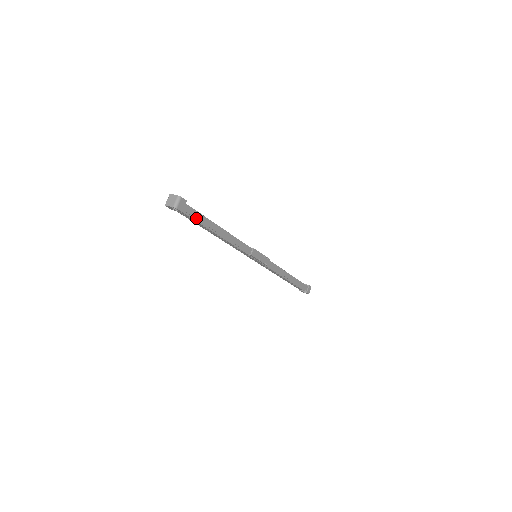
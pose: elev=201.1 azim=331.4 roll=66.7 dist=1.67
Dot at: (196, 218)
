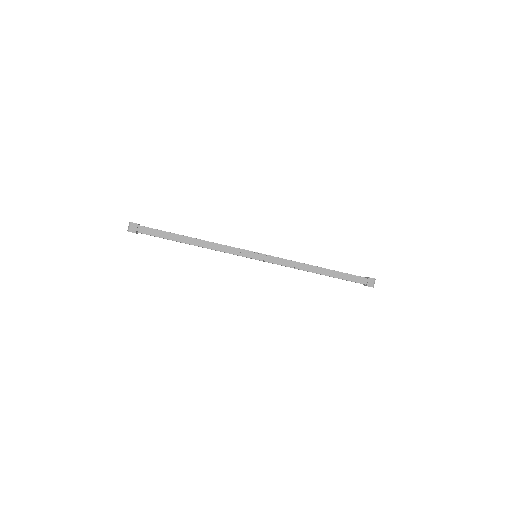
Dot at: (155, 235)
